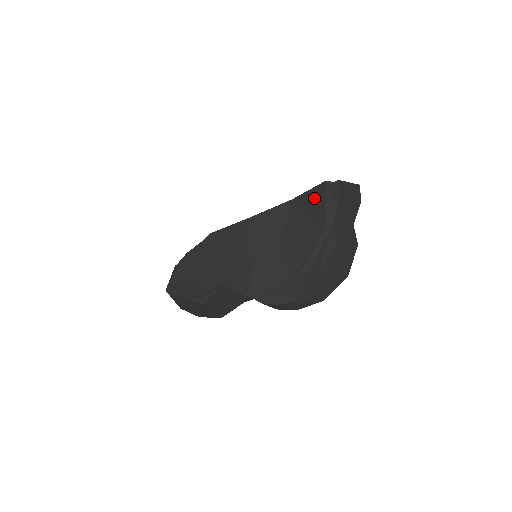
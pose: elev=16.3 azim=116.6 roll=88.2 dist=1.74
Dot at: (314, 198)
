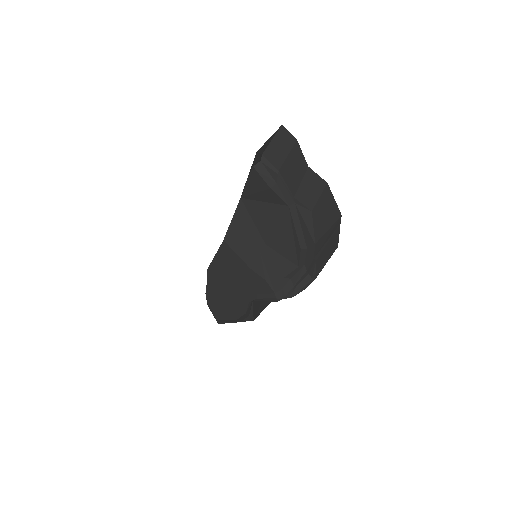
Dot at: (257, 188)
